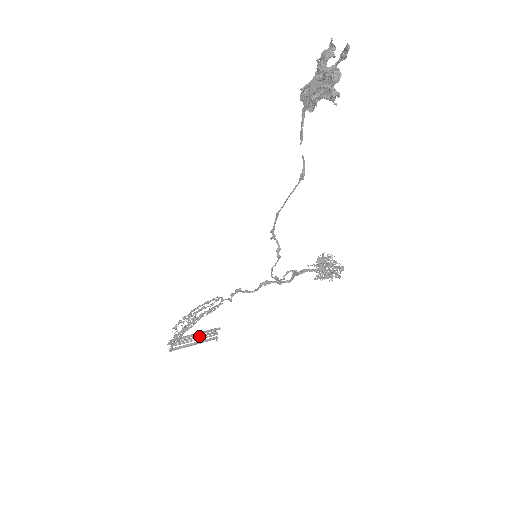
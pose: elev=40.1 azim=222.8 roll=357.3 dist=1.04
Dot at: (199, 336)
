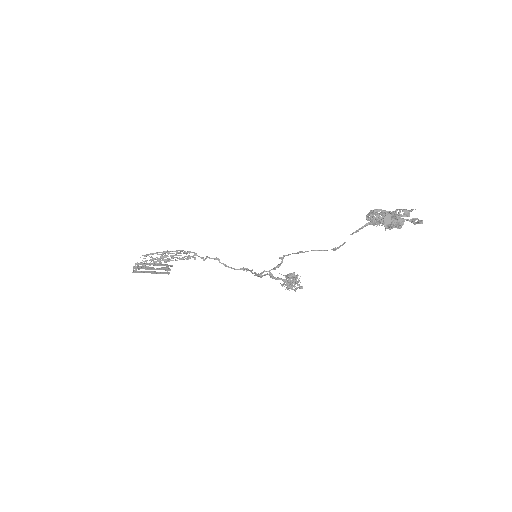
Dot at: (158, 268)
